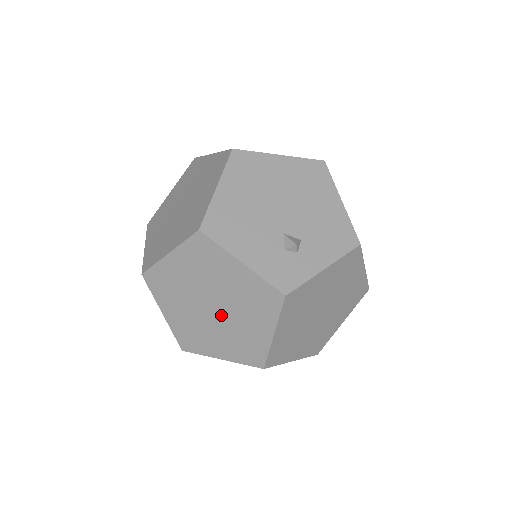
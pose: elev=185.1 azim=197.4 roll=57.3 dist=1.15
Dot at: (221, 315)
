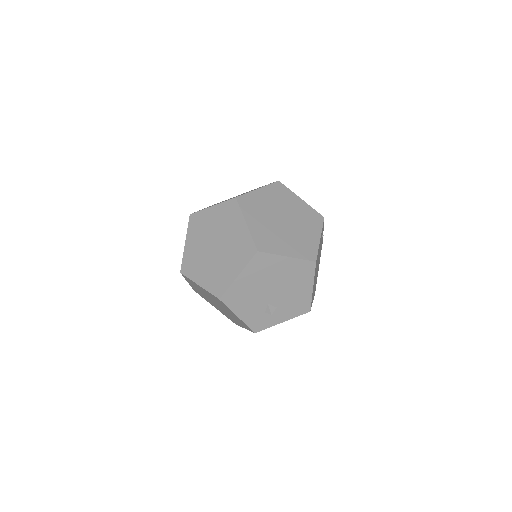
Dot at: (220, 308)
